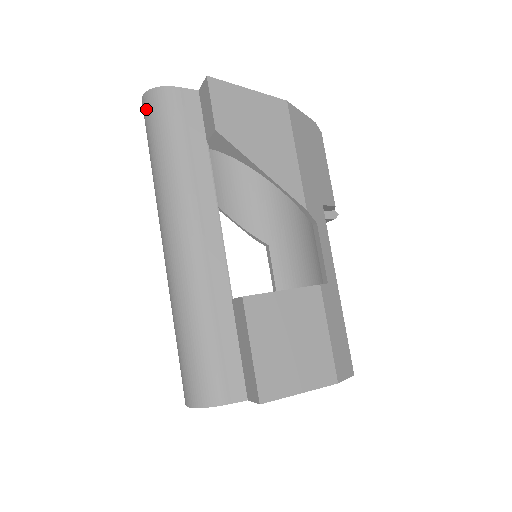
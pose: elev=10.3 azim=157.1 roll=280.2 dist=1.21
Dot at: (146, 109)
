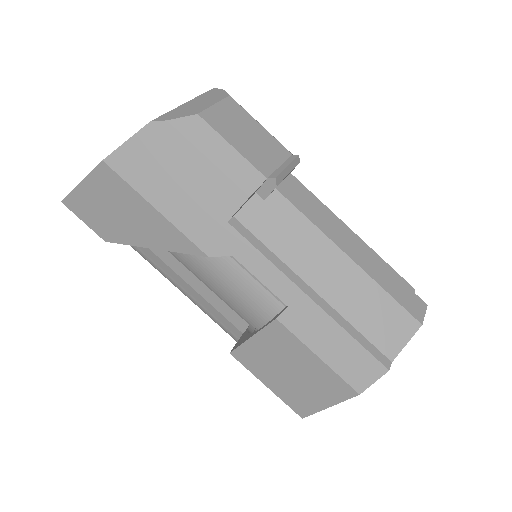
Dot at: occluded
